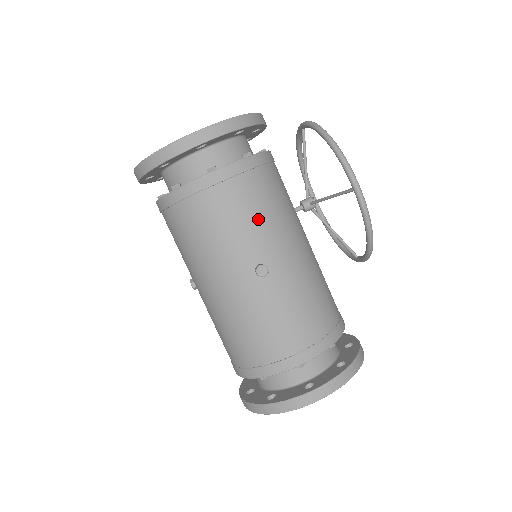
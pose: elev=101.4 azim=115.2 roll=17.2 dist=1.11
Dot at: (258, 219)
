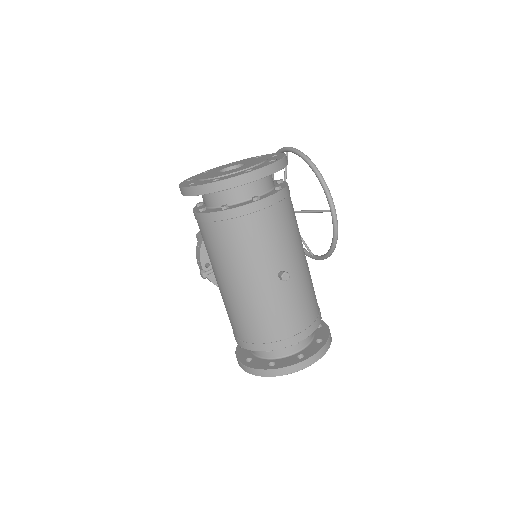
Dot at: (283, 238)
